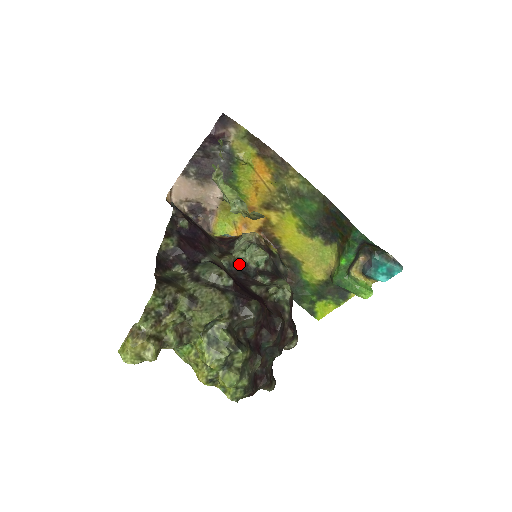
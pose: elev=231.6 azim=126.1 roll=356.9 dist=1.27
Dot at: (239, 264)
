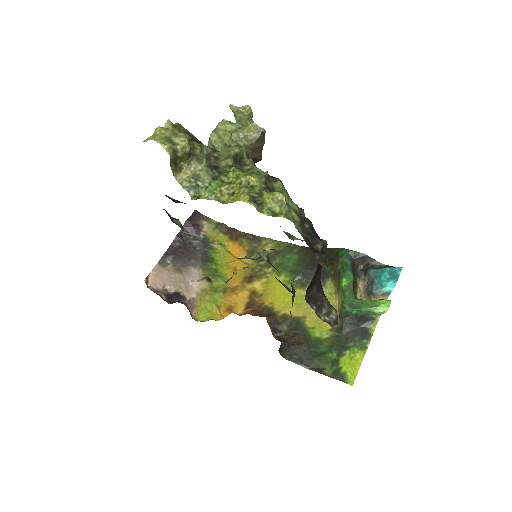
Dot at: occluded
